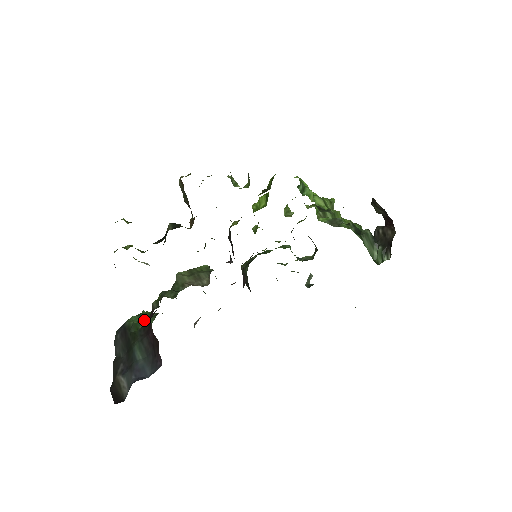
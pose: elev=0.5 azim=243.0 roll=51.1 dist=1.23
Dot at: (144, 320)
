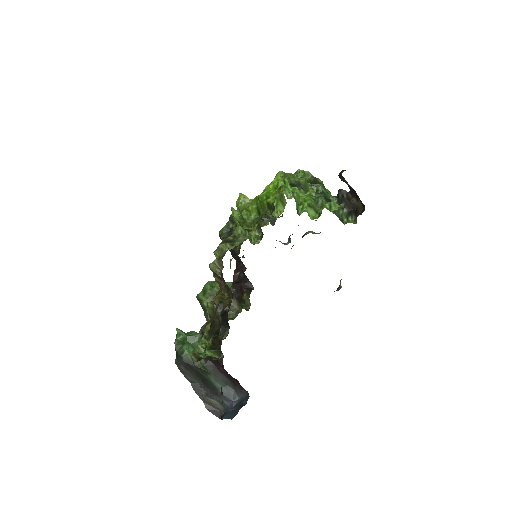
Dot at: (193, 346)
